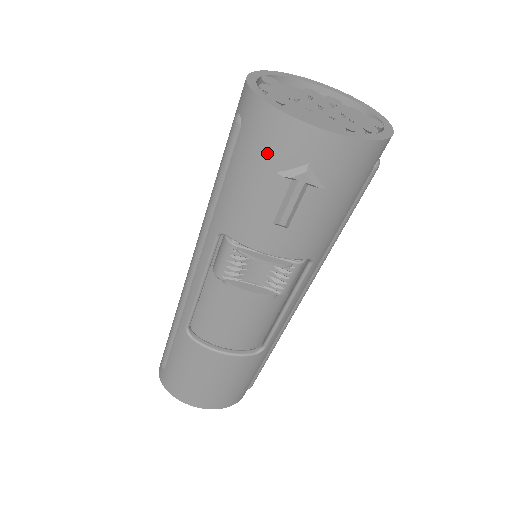
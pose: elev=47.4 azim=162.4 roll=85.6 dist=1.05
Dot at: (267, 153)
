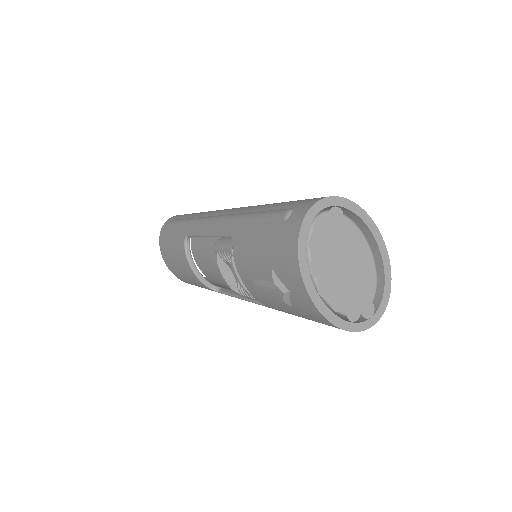
Dot at: (277, 257)
